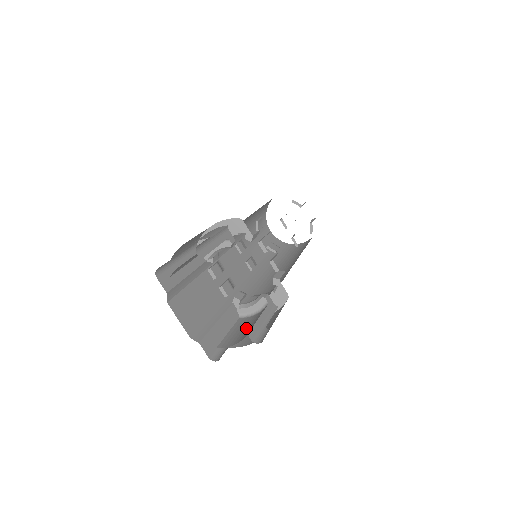
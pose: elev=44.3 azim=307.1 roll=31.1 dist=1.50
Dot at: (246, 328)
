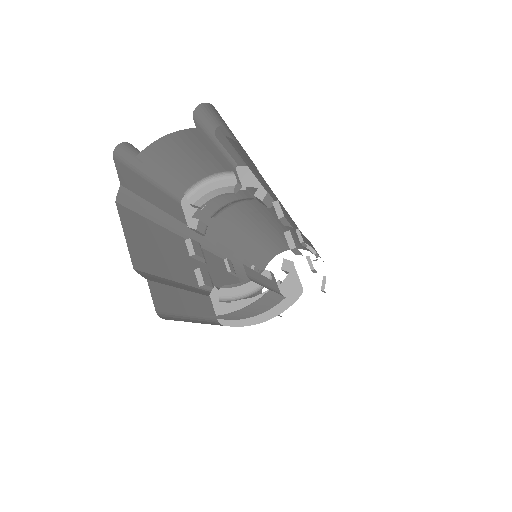
Dot at: occluded
